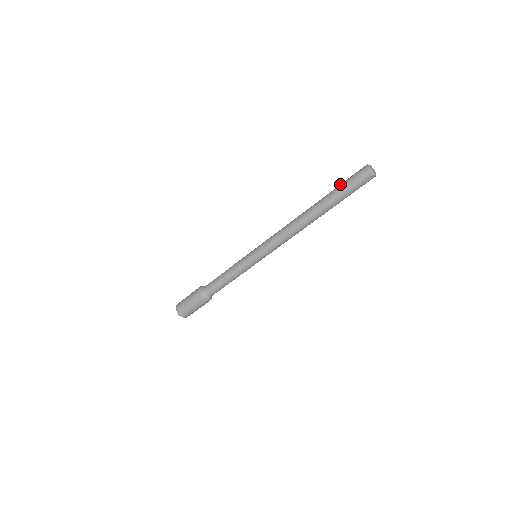
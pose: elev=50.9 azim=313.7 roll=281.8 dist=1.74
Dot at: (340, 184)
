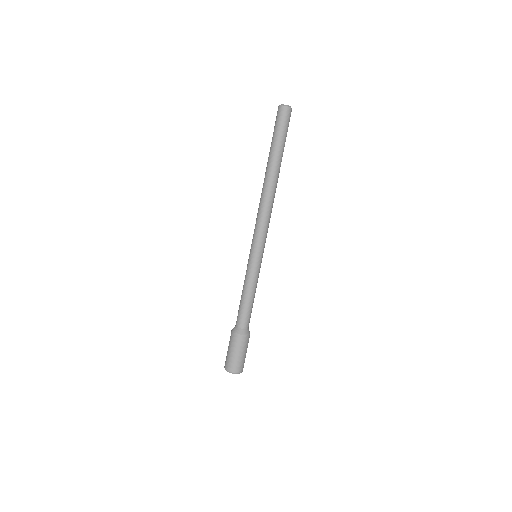
Dot at: occluded
